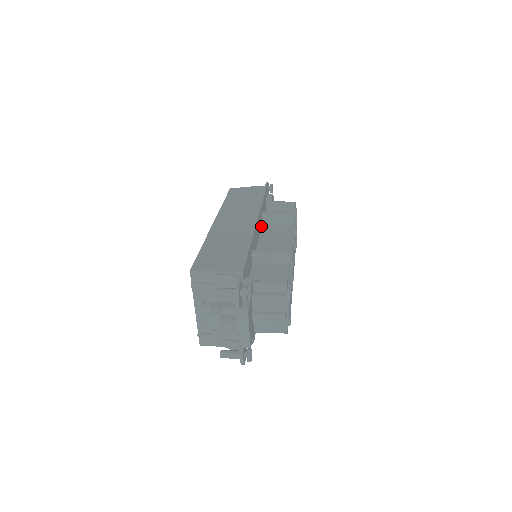
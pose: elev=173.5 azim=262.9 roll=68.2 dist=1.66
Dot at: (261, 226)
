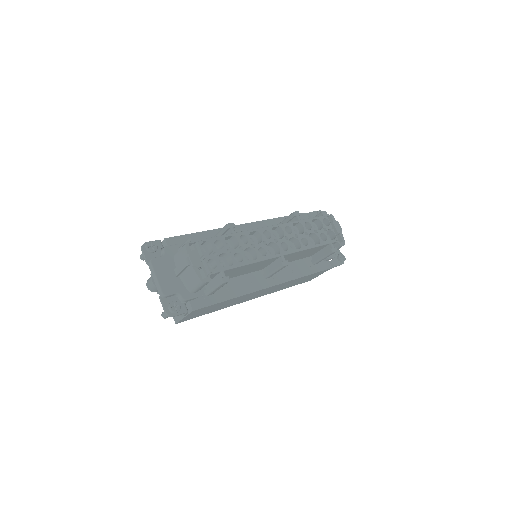
Dot at: occluded
